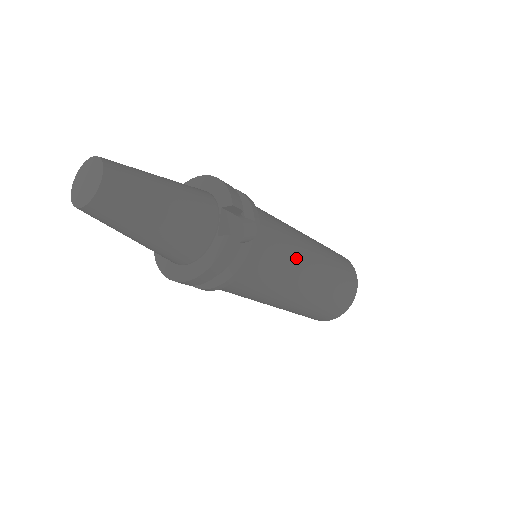
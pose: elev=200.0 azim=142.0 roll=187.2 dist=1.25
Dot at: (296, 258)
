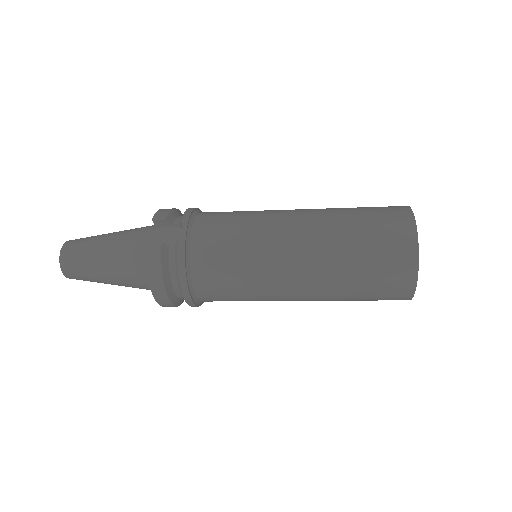
Dot at: (260, 234)
